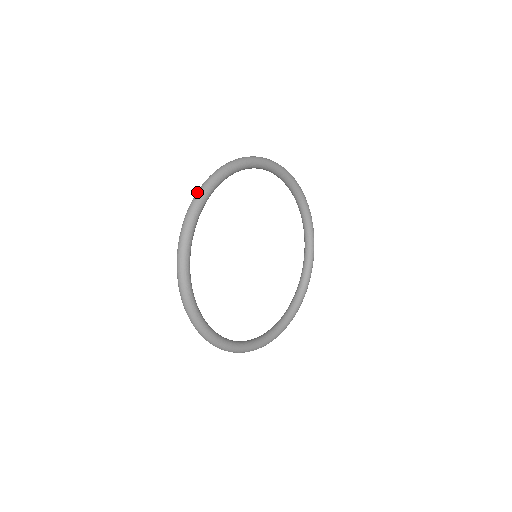
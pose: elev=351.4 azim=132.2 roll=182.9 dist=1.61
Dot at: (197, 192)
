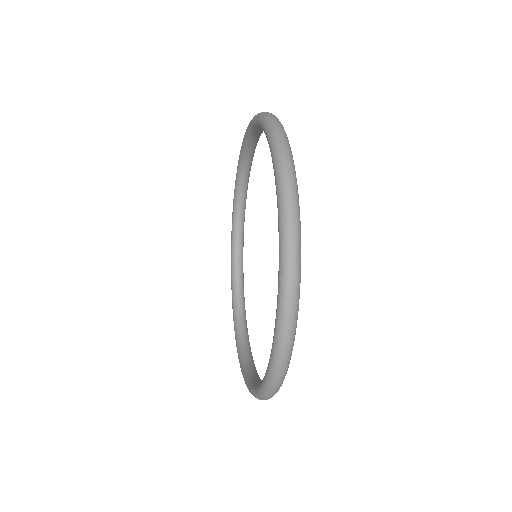
Dot at: (291, 262)
